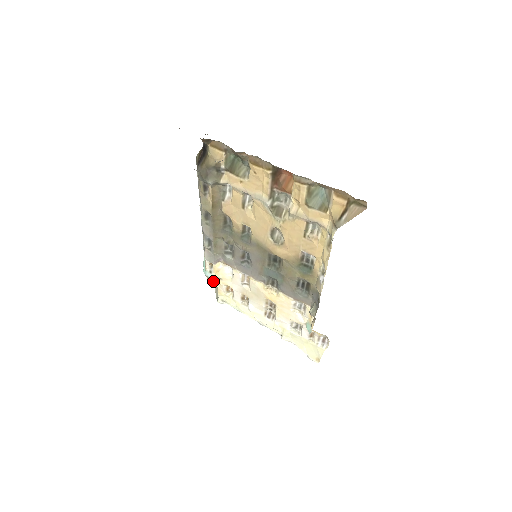
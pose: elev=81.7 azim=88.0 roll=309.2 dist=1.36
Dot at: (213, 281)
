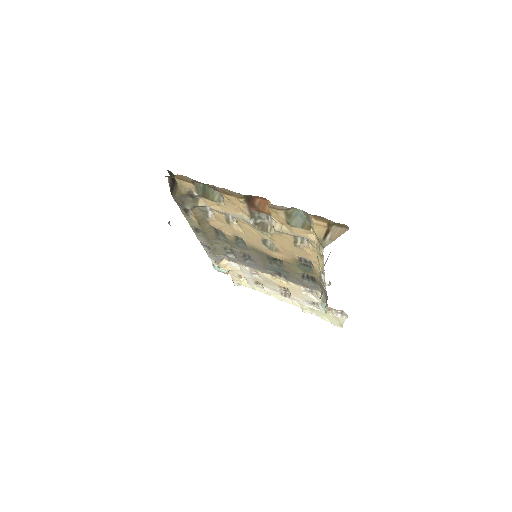
Dot at: (224, 273)
